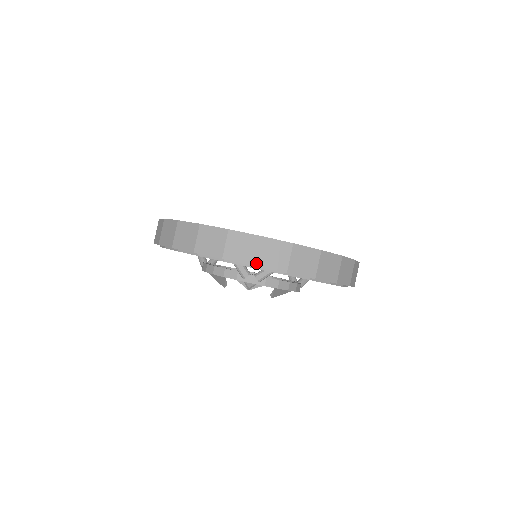
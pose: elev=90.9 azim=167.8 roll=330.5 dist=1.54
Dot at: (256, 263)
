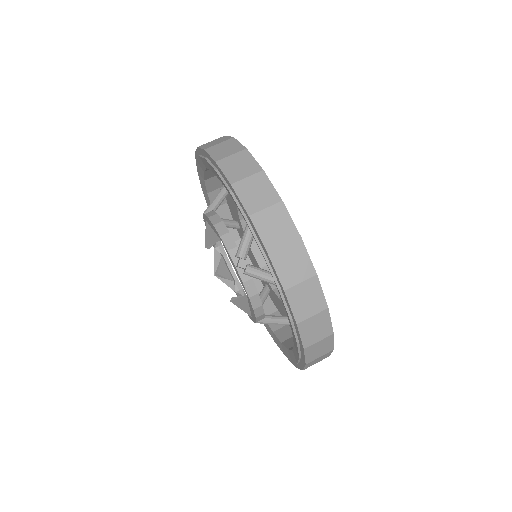
Dot at: (272, 252)
